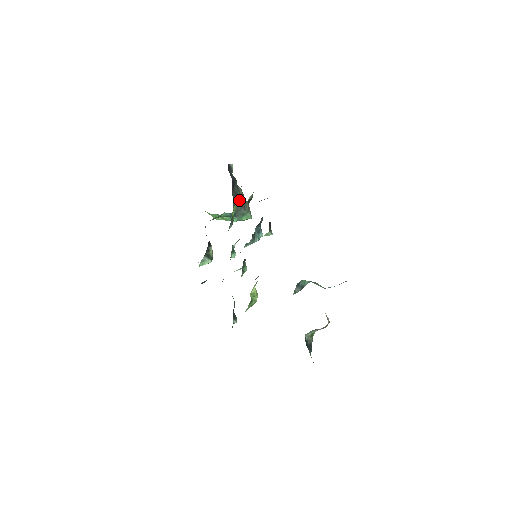
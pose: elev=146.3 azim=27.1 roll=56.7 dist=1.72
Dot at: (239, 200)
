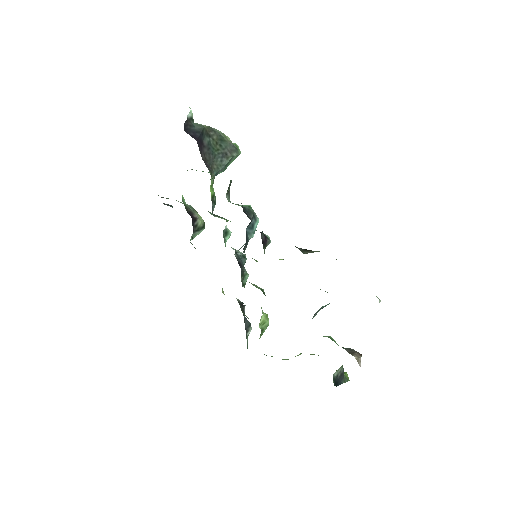
Dot at: (216, 150)
